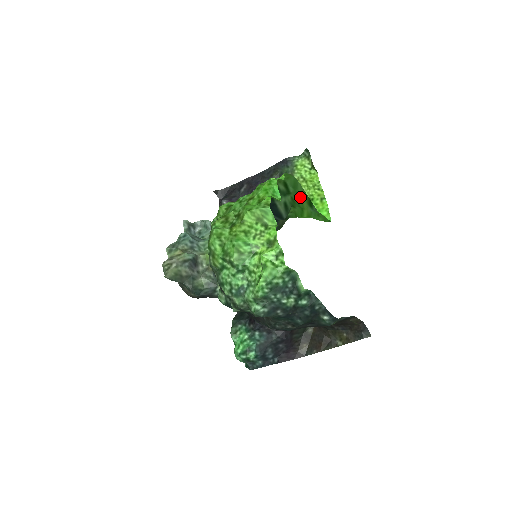
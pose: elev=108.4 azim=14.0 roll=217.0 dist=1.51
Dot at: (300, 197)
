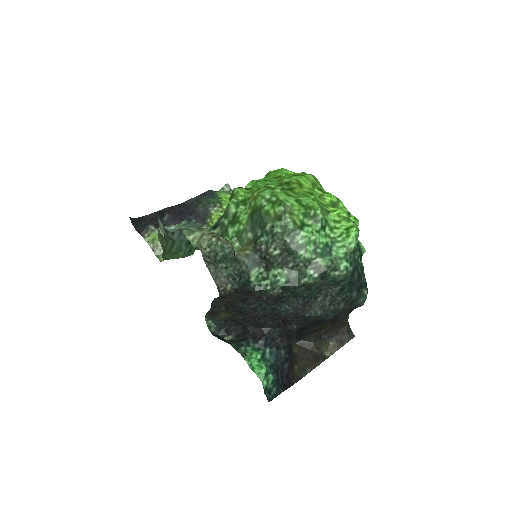
Dot at: occluded
